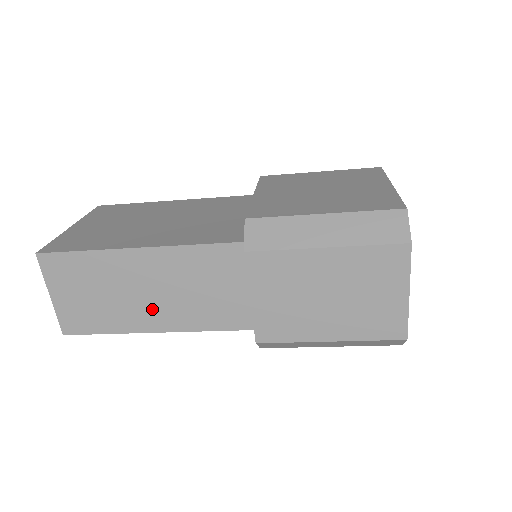
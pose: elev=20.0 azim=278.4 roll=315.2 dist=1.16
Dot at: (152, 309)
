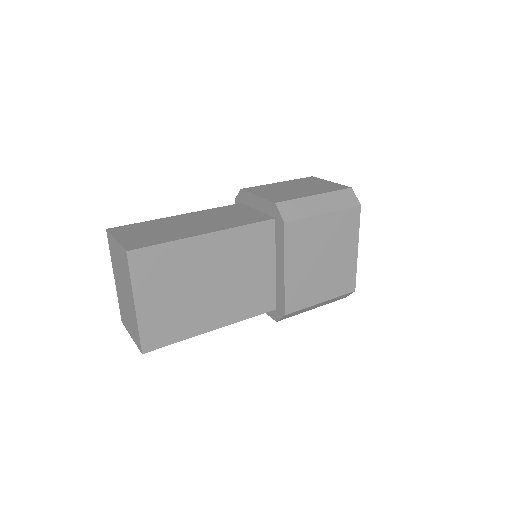
Dot at: occluded
